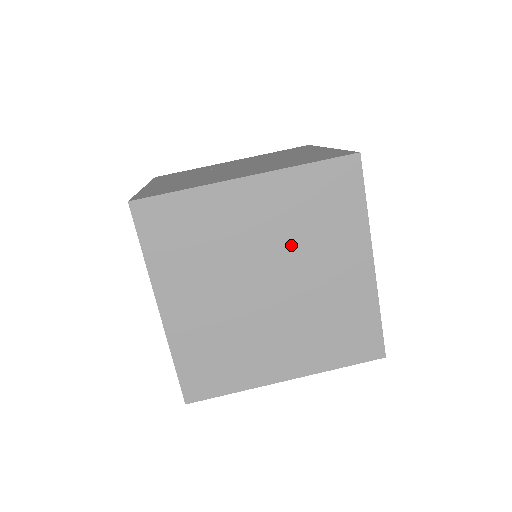
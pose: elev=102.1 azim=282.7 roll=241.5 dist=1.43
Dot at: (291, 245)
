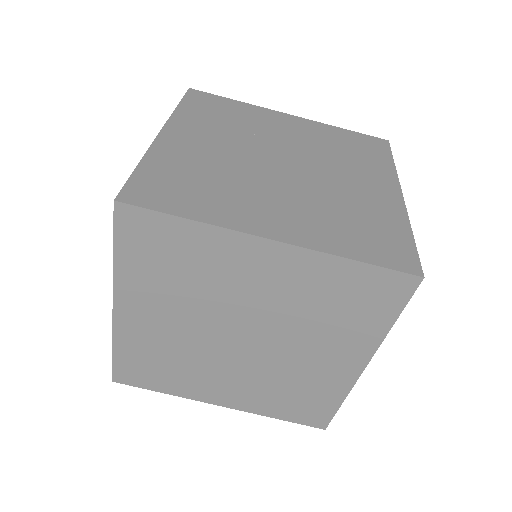
Dot at: (287, 319)
